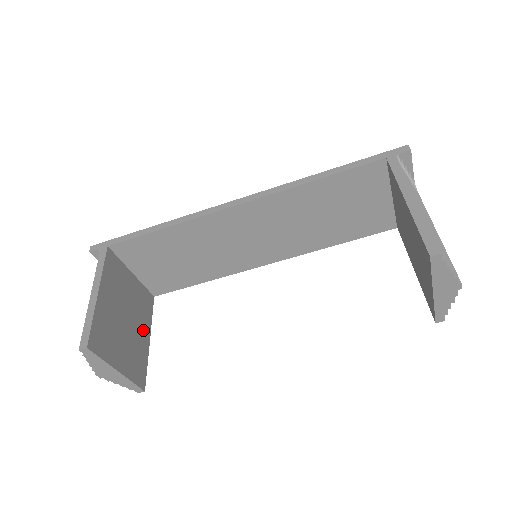
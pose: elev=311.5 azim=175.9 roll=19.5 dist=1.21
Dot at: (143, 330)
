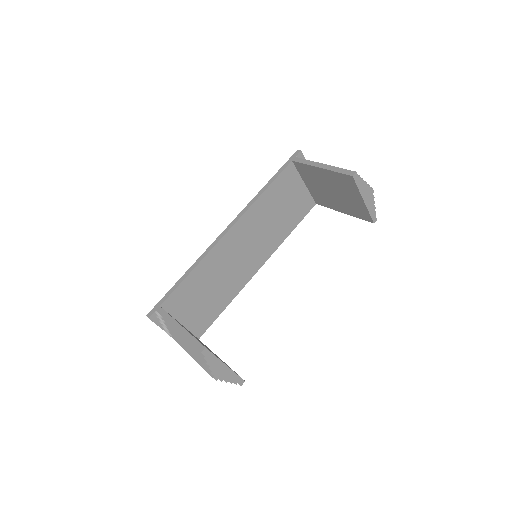
Dot at: occluded
